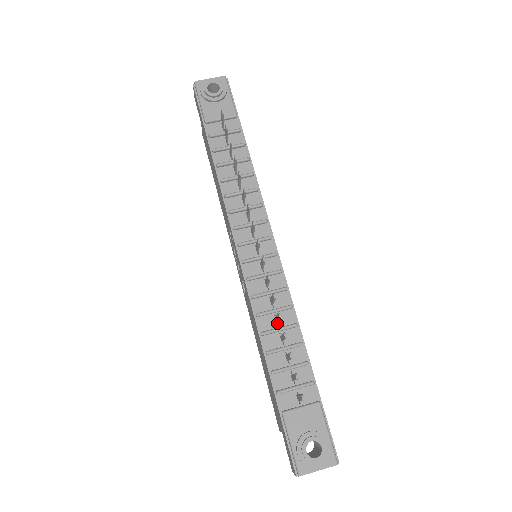
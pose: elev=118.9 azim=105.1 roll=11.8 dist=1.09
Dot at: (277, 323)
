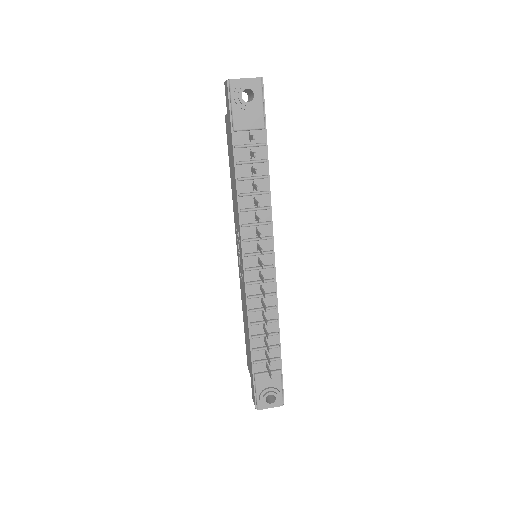
Dot at: occluded
